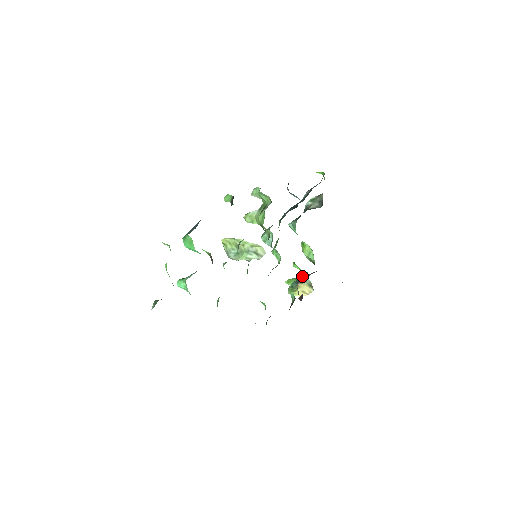
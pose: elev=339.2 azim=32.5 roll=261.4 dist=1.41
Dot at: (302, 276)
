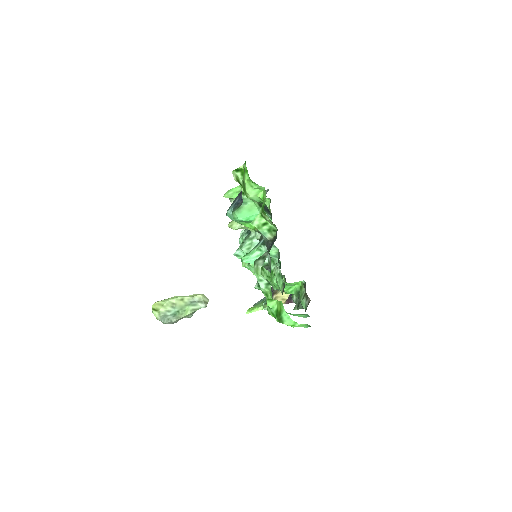
Dot at: occluded
